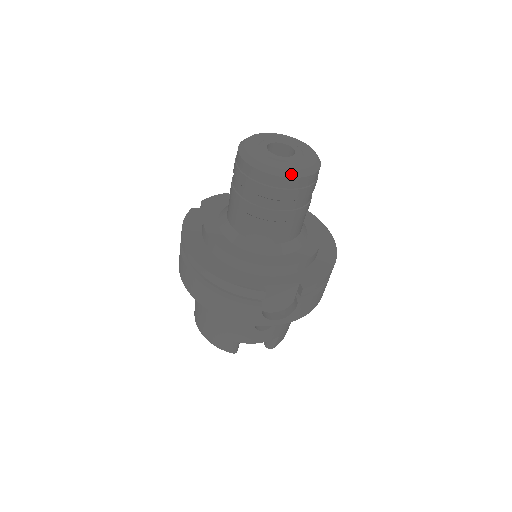
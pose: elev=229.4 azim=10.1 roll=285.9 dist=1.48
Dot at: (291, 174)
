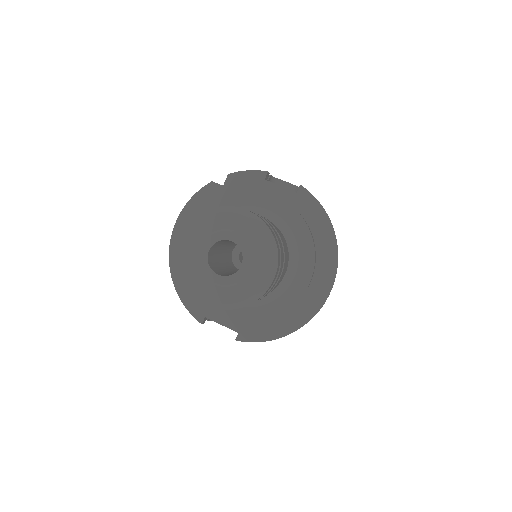
Dot at: (205, 301)
